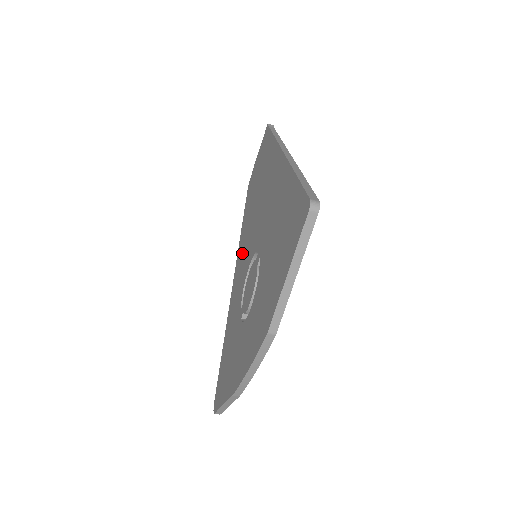
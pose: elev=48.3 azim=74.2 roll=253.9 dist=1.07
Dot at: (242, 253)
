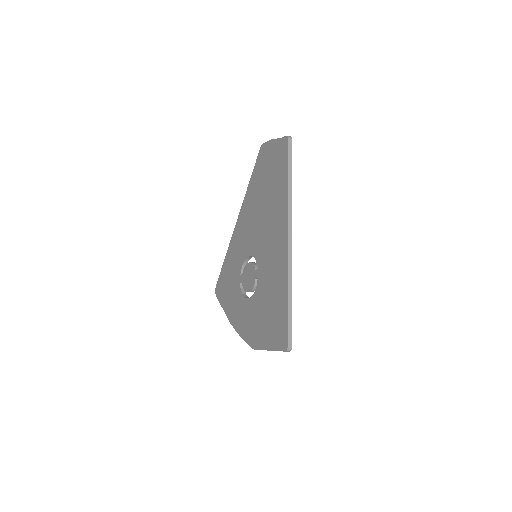
Dot at: (247, 219)
